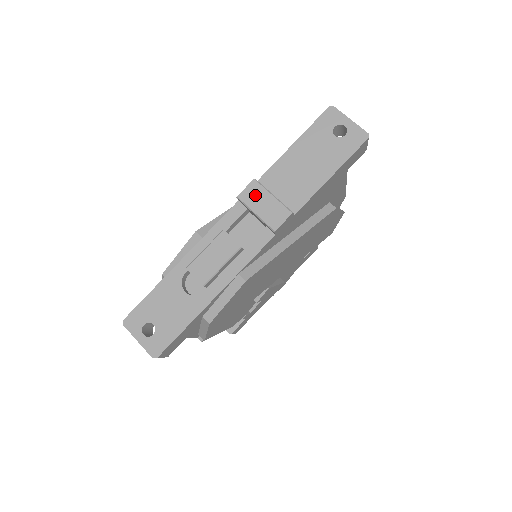
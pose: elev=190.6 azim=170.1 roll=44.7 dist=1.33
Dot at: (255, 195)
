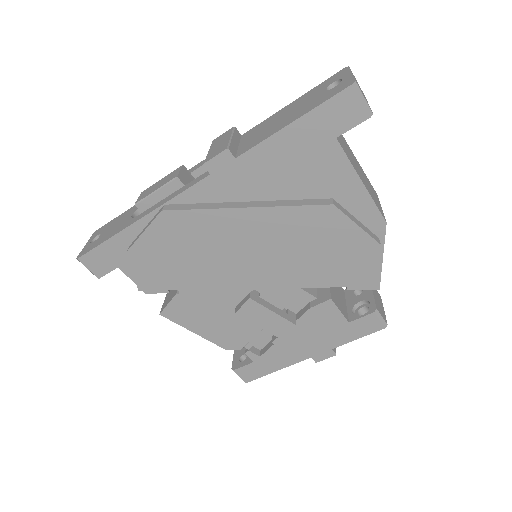
Dot at: (222, 138)
